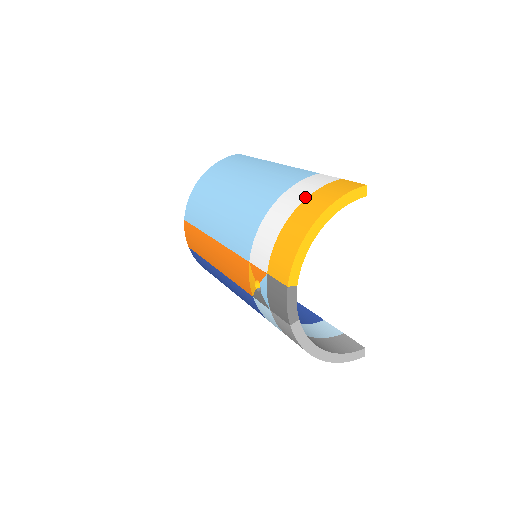
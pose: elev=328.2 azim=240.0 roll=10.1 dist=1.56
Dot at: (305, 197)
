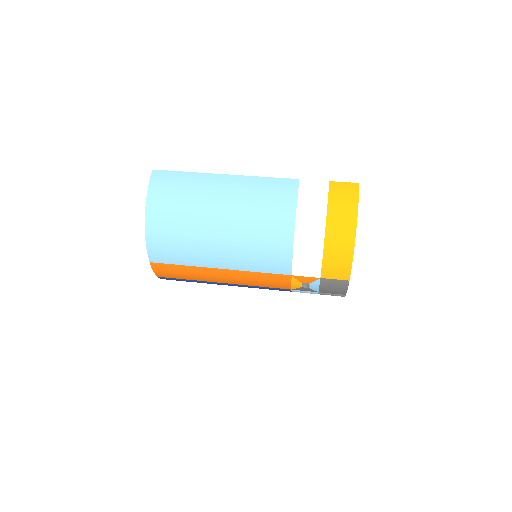
Dot at: (325, 215)
